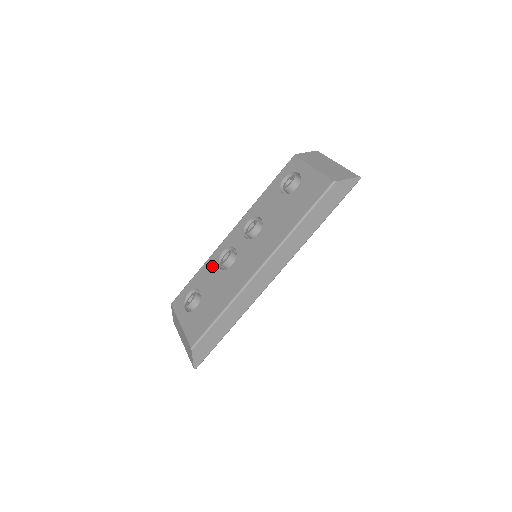
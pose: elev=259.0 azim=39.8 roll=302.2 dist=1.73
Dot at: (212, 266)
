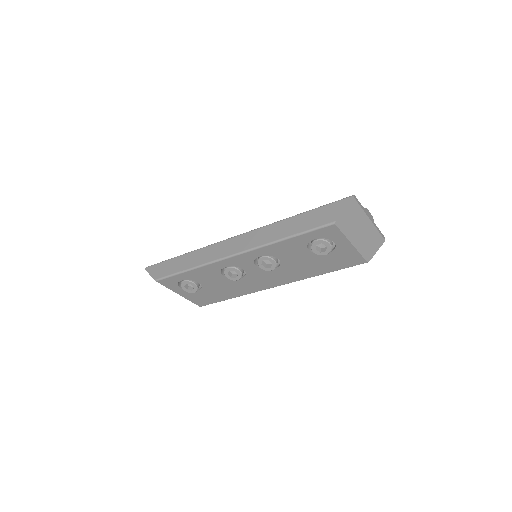
Dot at: (212, 273)
